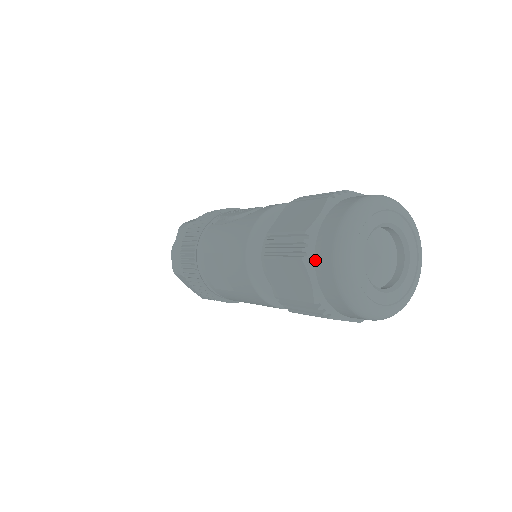
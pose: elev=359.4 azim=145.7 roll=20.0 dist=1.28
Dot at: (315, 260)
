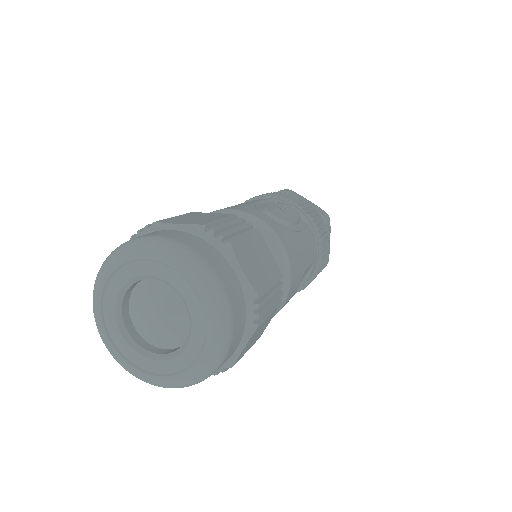
Dot at: occluded
